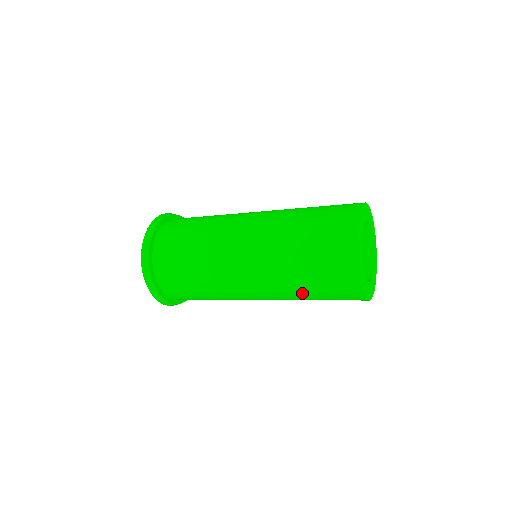
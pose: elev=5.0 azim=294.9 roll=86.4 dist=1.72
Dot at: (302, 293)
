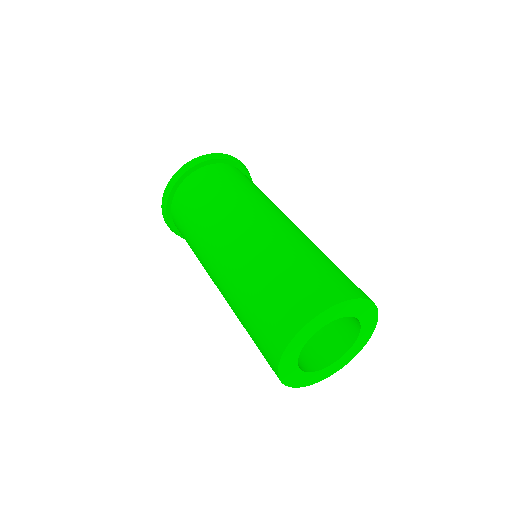
Dot at: occluded
